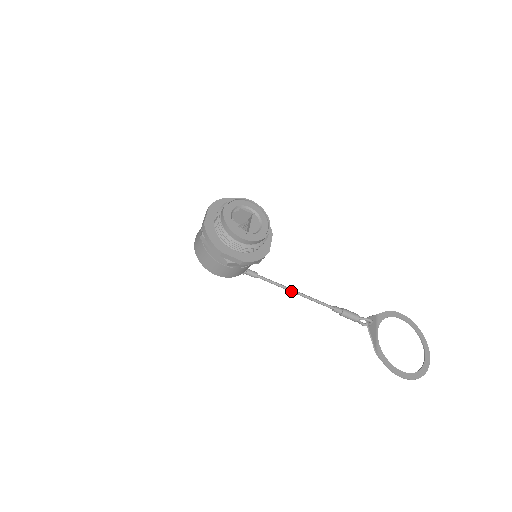
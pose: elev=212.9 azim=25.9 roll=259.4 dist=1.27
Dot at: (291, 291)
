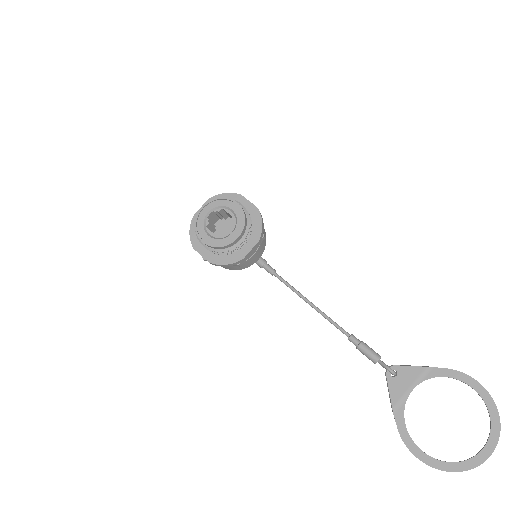
Dot at: (305, 301)
